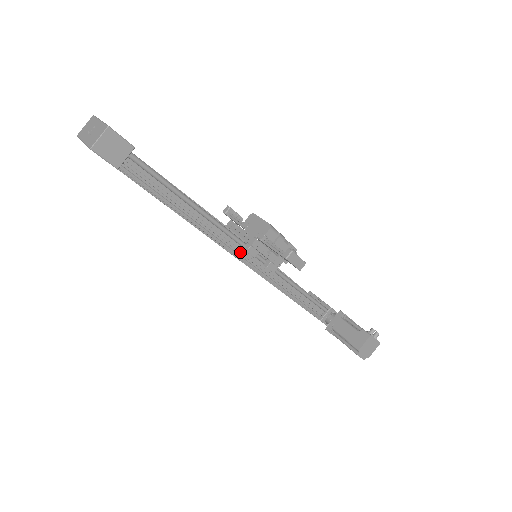
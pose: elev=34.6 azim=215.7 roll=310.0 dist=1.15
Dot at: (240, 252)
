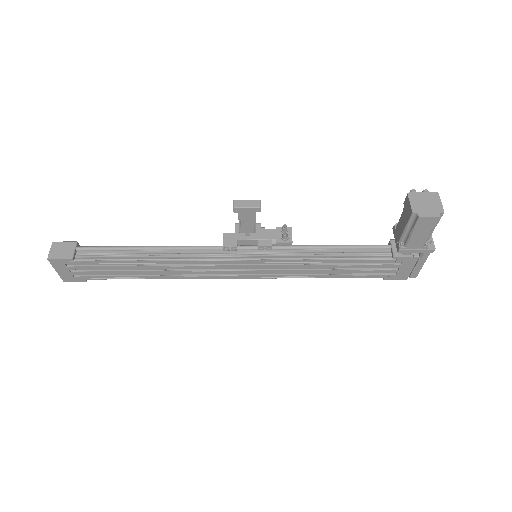
Dot at: (228, 257)
